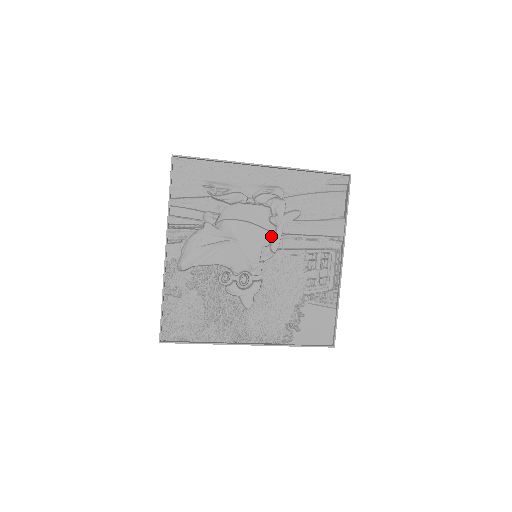
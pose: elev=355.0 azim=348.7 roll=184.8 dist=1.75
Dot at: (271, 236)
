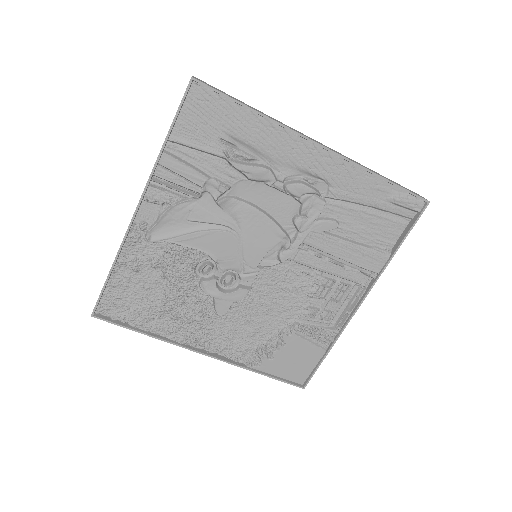
Dot at: (286, 241)
